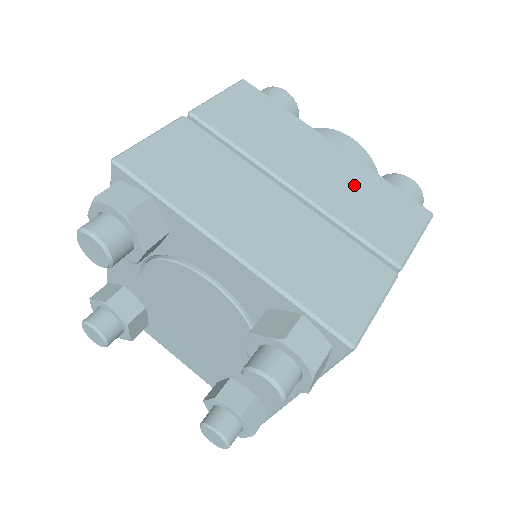
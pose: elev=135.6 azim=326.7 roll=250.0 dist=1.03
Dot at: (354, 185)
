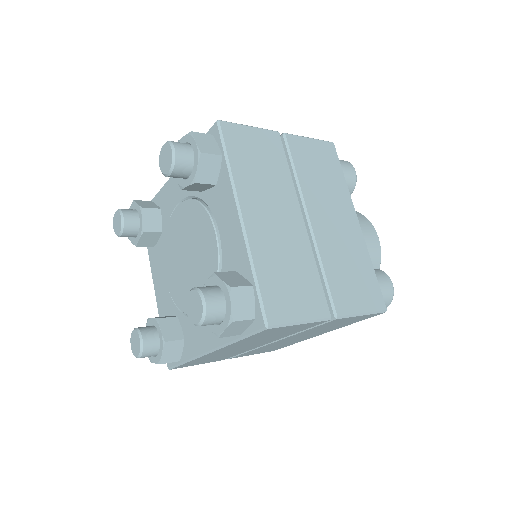
Dot at: occluded
